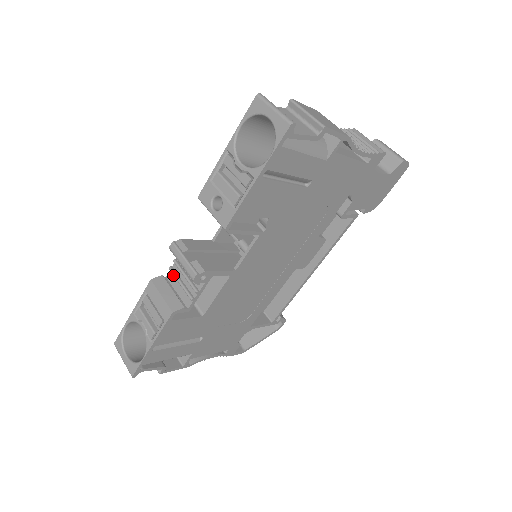
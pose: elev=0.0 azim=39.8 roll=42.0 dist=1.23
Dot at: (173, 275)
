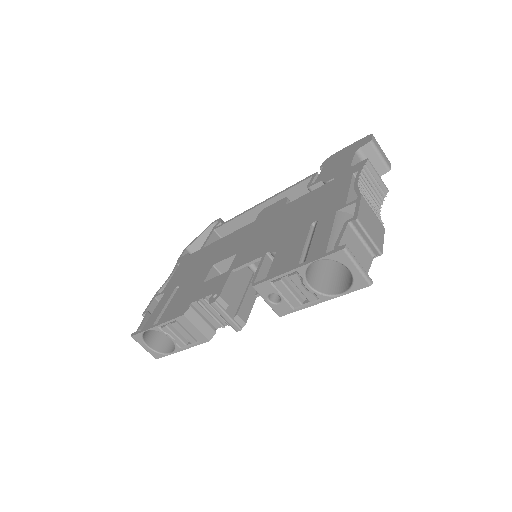
Dot at: (200, 305)
